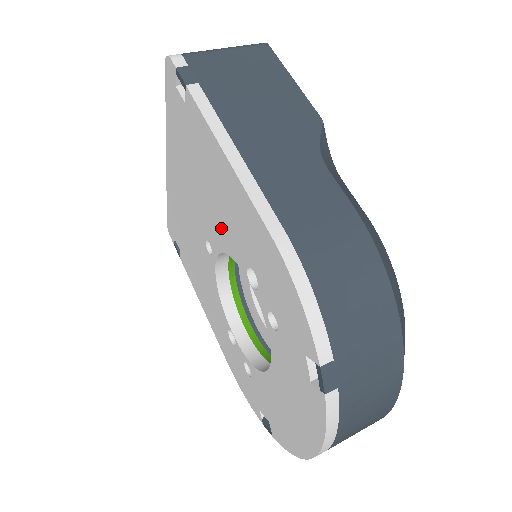
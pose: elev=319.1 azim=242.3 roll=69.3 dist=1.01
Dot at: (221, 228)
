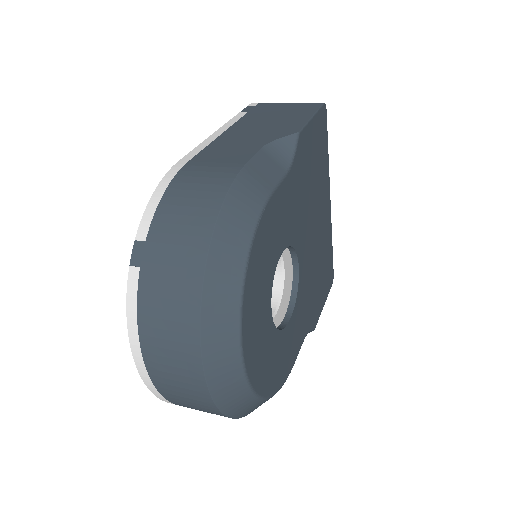
Dot at: occluded
